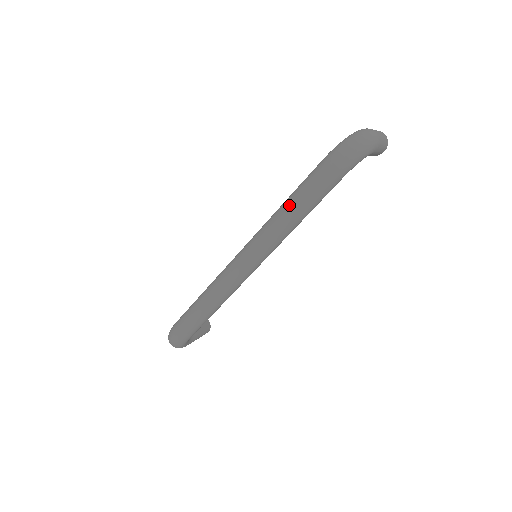
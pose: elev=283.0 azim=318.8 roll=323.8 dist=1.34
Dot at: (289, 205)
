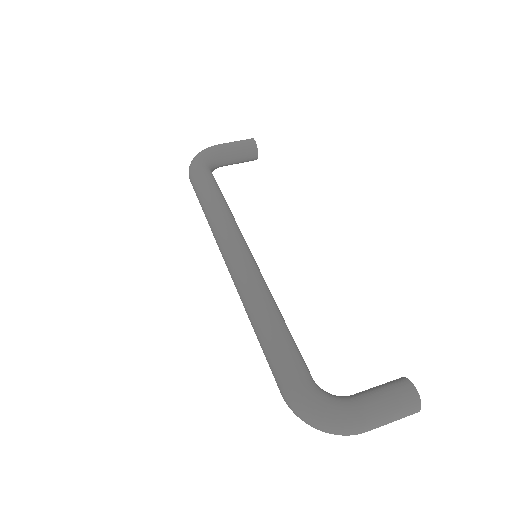
Dot at: (257, 330)
